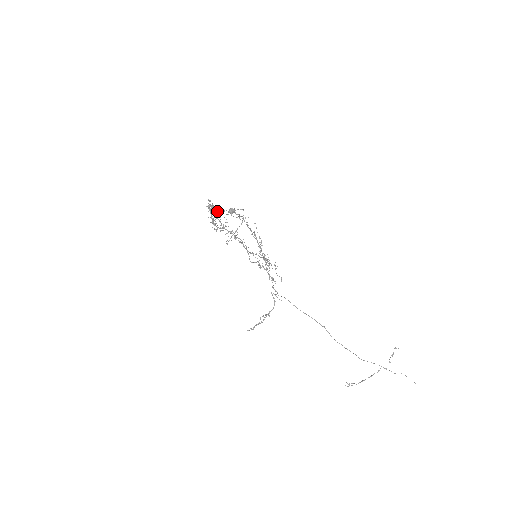
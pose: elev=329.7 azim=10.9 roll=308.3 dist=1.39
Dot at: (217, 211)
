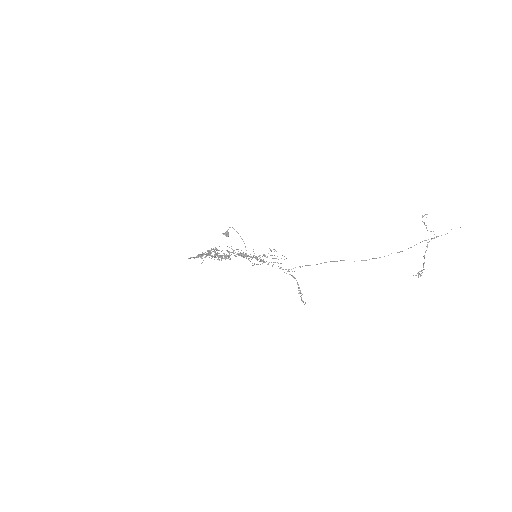
Dot at: occluded
